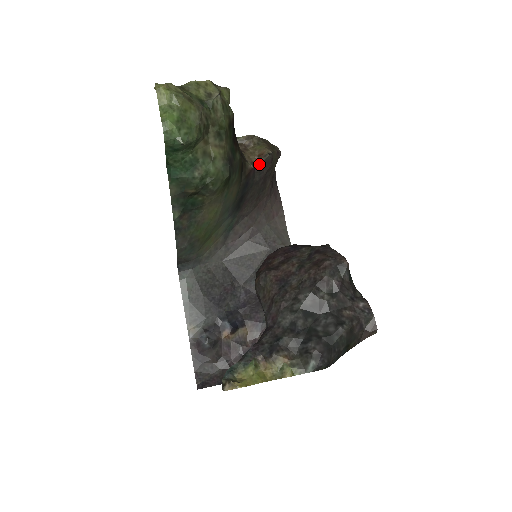
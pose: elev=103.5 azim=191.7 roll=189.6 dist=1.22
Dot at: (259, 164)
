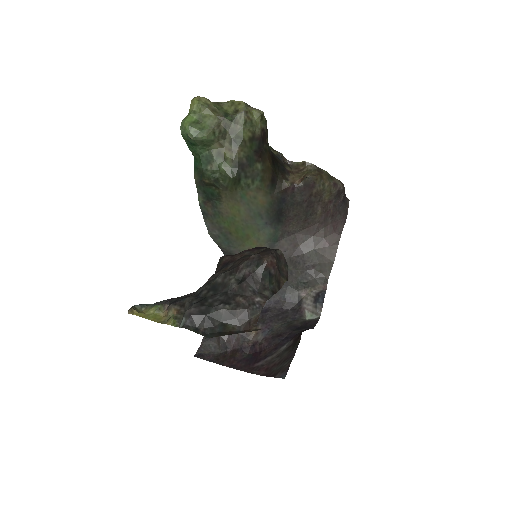
Dot at: (299, 185)
